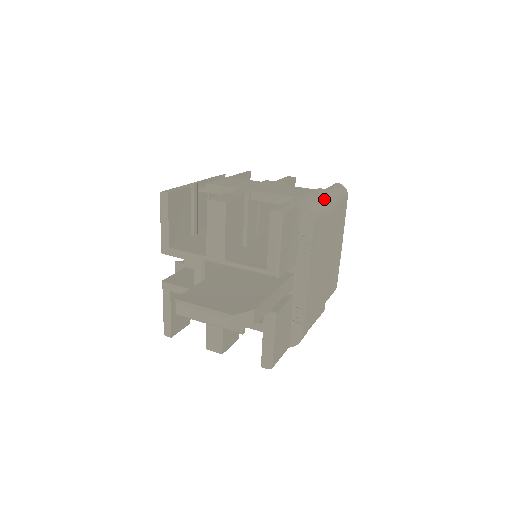
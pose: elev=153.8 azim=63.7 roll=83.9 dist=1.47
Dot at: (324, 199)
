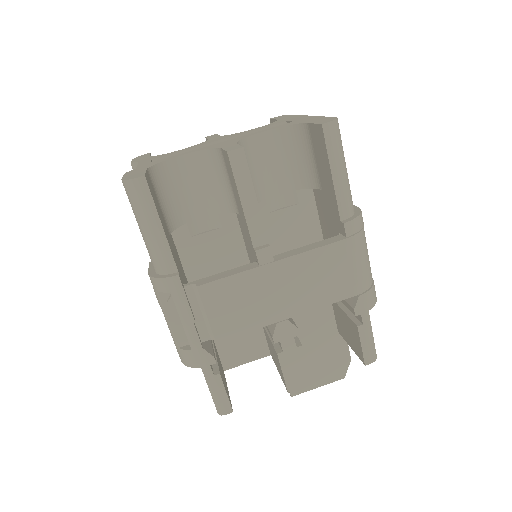
Dot at: (363, 246)
